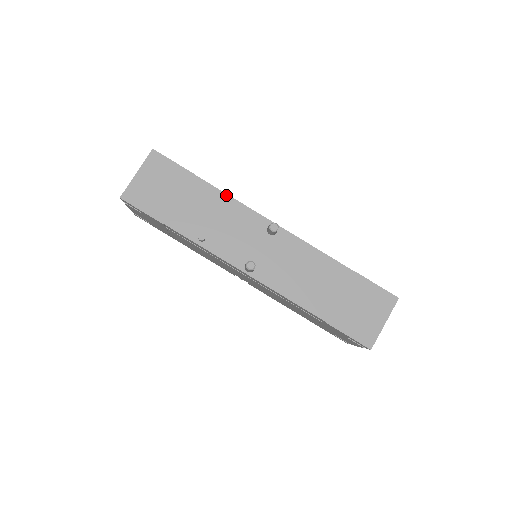
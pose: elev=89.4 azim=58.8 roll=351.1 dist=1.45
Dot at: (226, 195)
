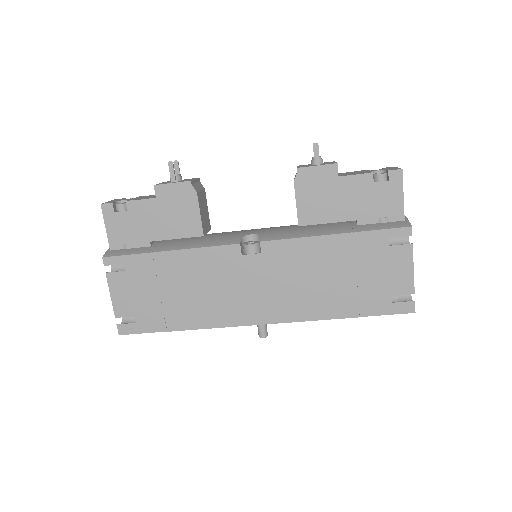
Dot at: occluded
